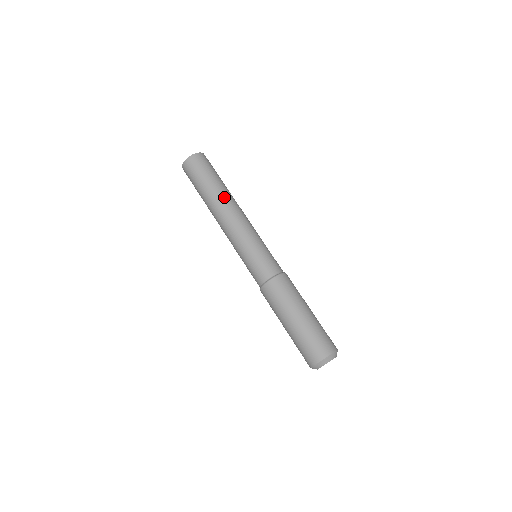
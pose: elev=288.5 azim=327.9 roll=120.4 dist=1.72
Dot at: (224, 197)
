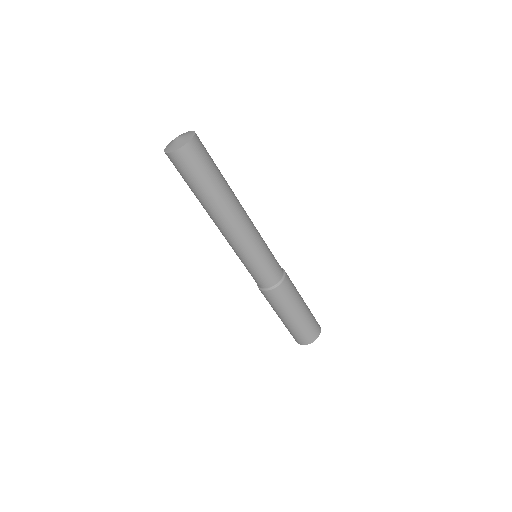
Dot at: (220, 209)
